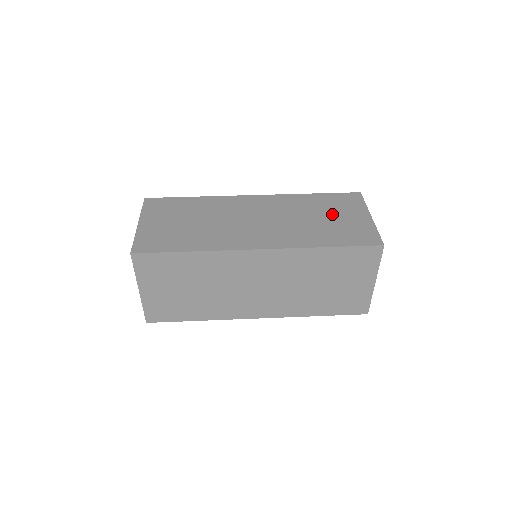
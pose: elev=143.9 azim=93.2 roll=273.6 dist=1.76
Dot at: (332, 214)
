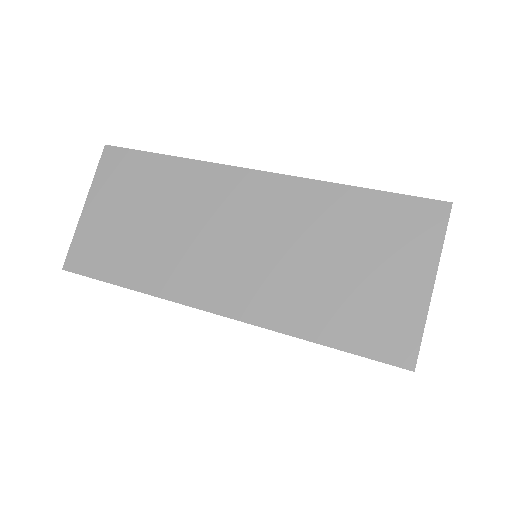
Dot at: (363, 258)
